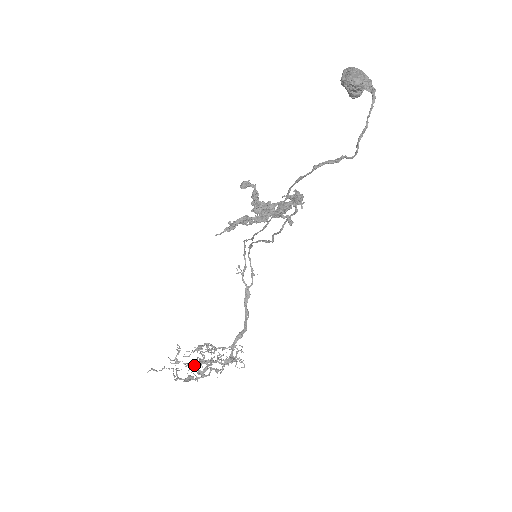
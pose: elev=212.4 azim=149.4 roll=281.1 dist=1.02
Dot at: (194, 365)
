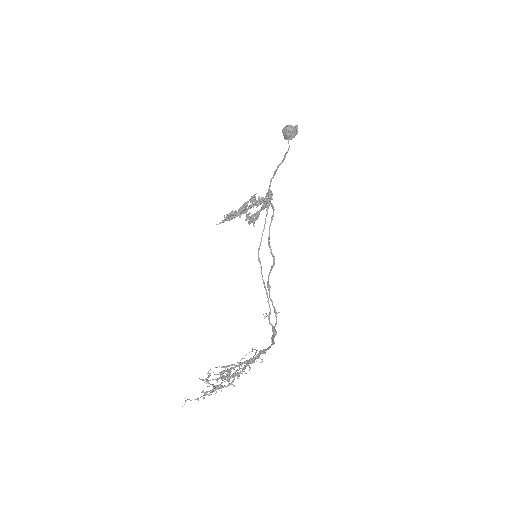
Dot at: (219, 374)
